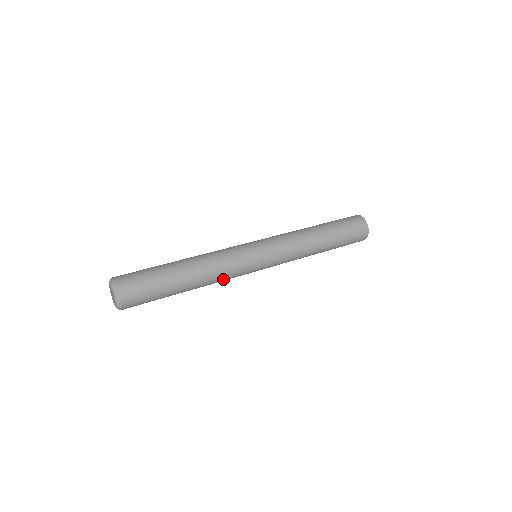
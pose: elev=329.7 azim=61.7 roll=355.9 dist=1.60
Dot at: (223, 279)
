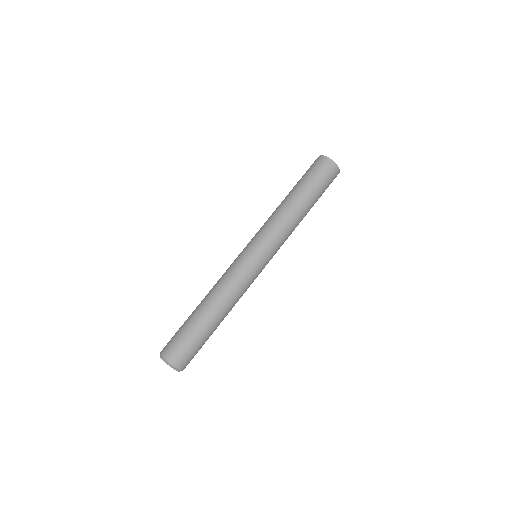
Dot at: occluded
